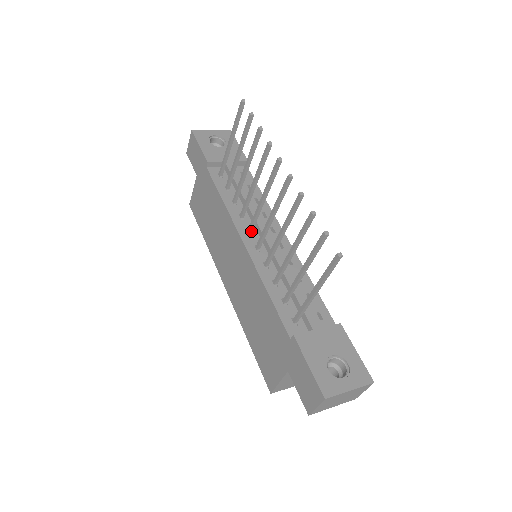
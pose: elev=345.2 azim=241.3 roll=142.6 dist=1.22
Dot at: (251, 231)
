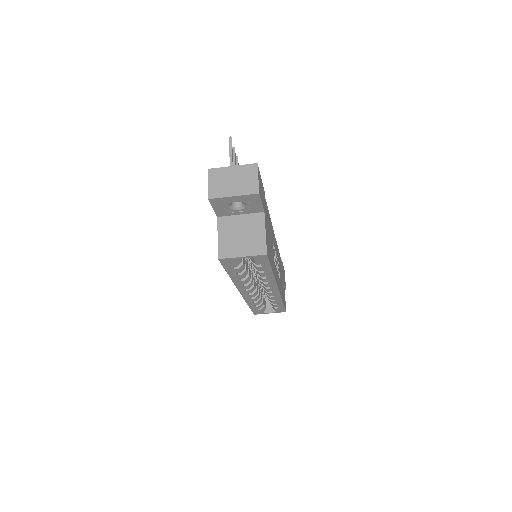
Dot at: occluded
